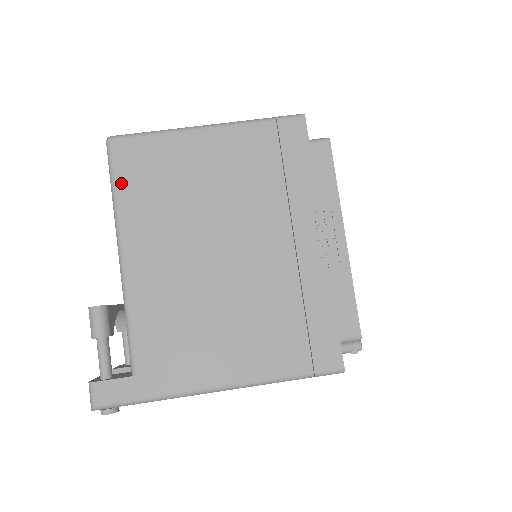
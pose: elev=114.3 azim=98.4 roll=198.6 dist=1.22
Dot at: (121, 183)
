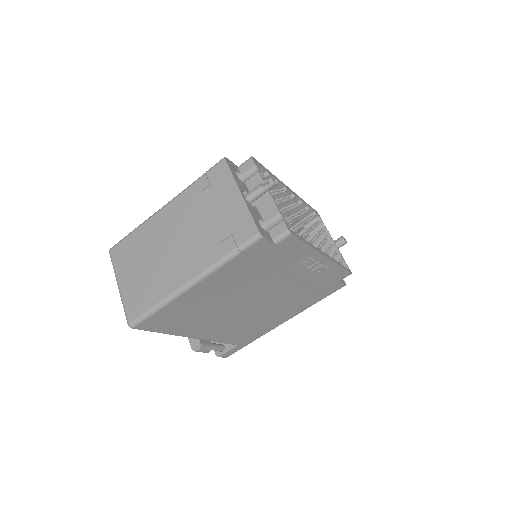
Dot at: (163, 330)
